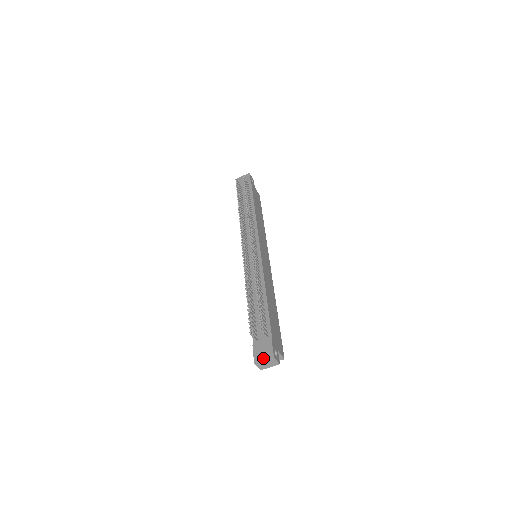
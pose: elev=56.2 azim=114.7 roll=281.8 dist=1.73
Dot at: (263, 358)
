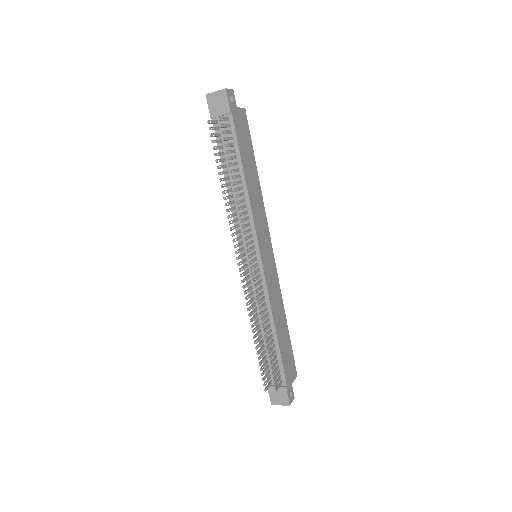
Dot at: (279, 404)
